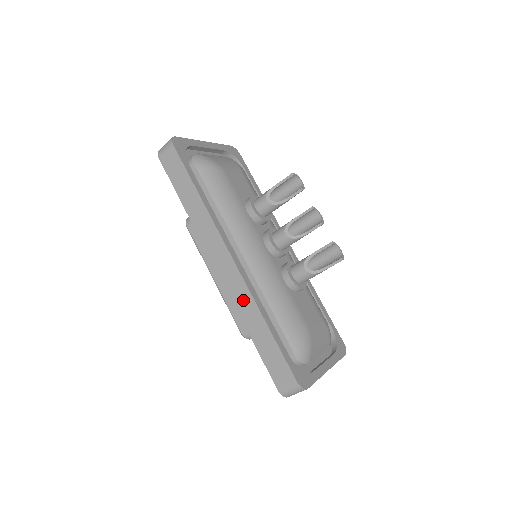
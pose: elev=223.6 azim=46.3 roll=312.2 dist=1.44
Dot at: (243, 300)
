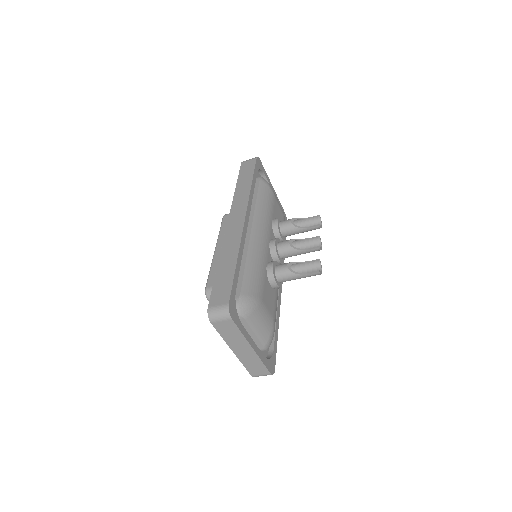
Dot at: (232, 243)
